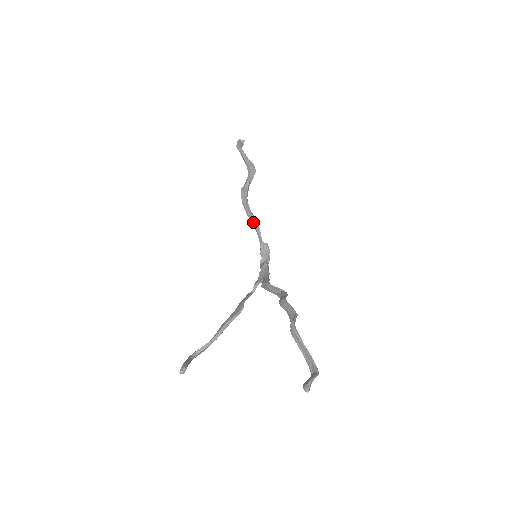
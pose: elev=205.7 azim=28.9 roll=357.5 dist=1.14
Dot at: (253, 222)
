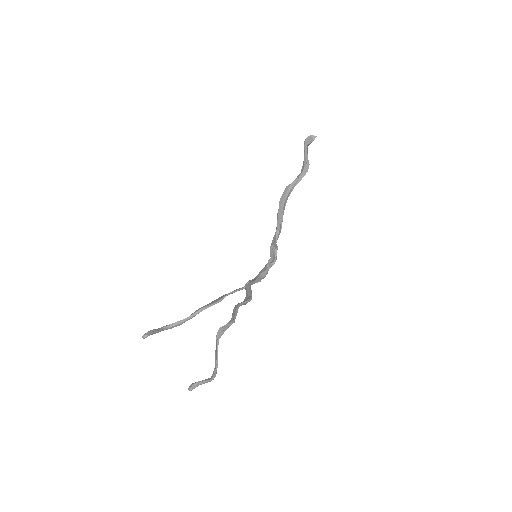
Dot at: (277, 222)
